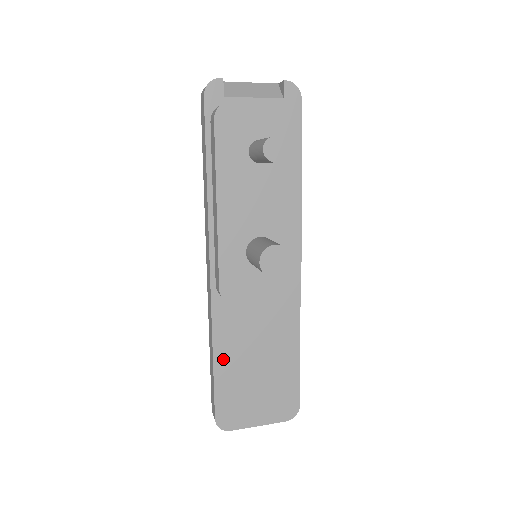
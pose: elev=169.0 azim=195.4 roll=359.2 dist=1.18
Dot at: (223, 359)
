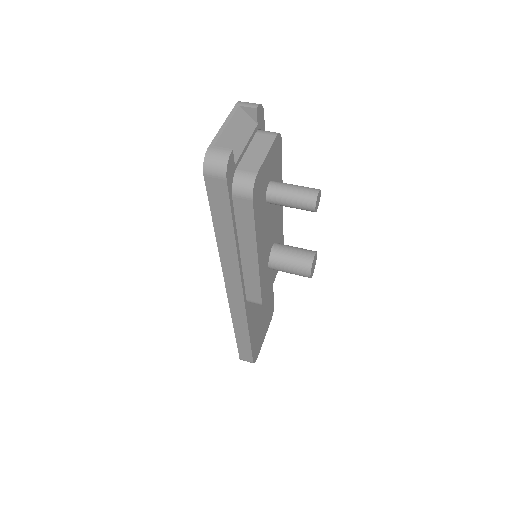
Dot at: (252, 331)
